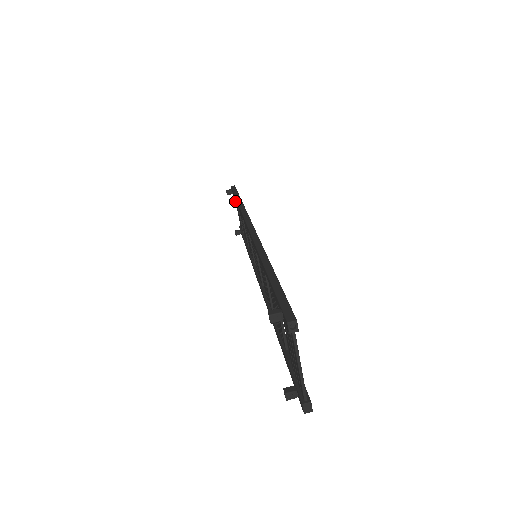
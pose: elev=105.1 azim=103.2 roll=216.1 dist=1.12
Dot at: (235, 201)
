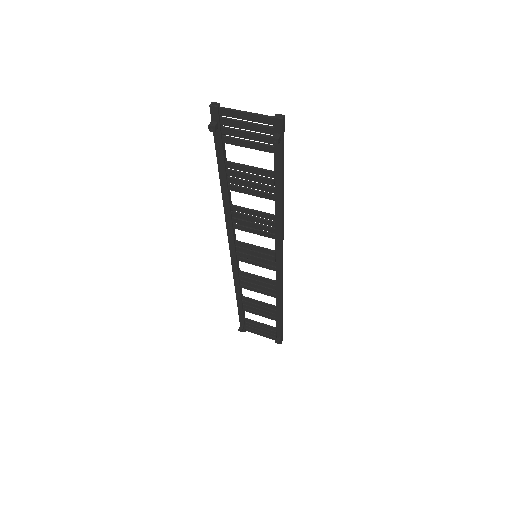
Dot at: occluded
